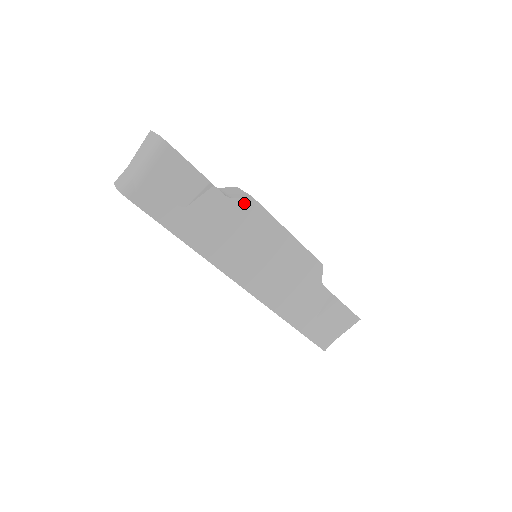
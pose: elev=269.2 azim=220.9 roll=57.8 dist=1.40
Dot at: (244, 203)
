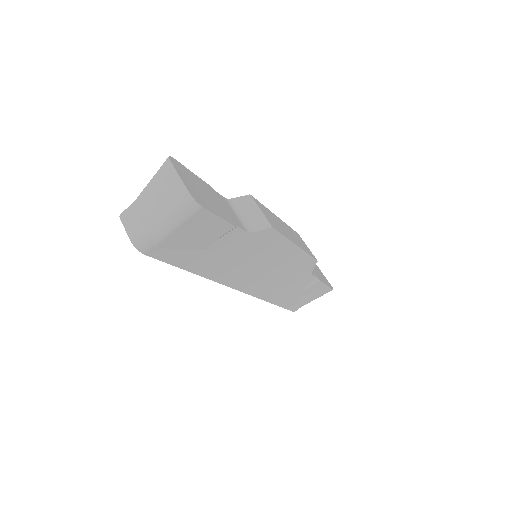
Dot at: (263, 233)
